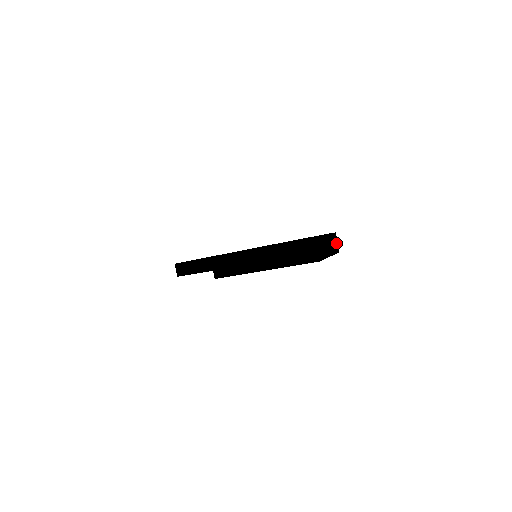
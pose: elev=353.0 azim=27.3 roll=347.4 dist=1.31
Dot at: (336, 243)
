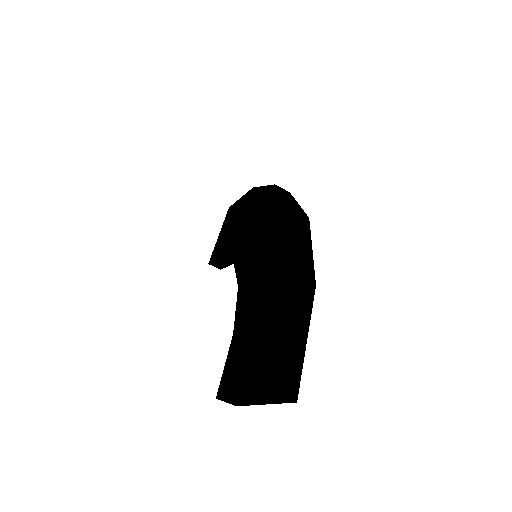
Dot at: (304, 288)
